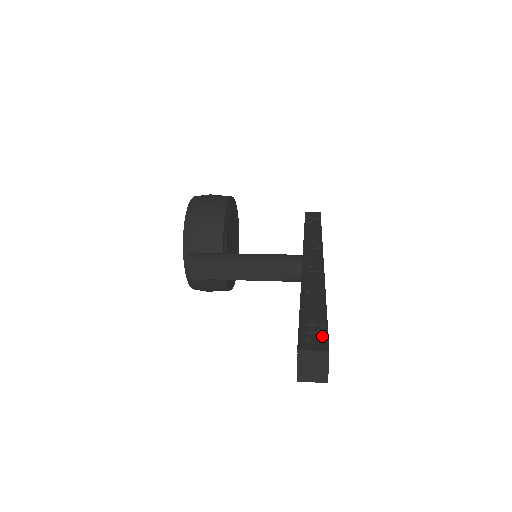
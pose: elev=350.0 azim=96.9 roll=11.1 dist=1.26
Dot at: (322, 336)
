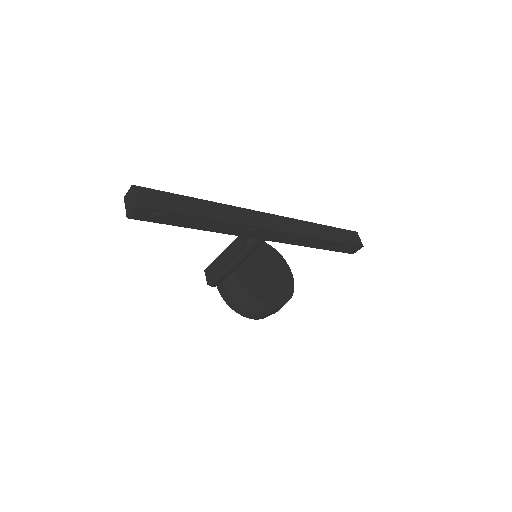
Dot at: (148, 191)
